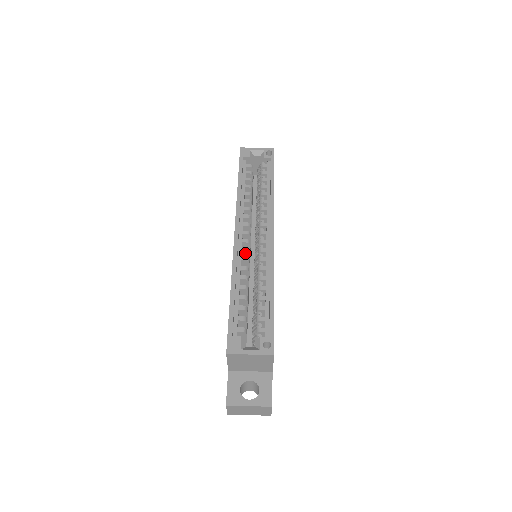
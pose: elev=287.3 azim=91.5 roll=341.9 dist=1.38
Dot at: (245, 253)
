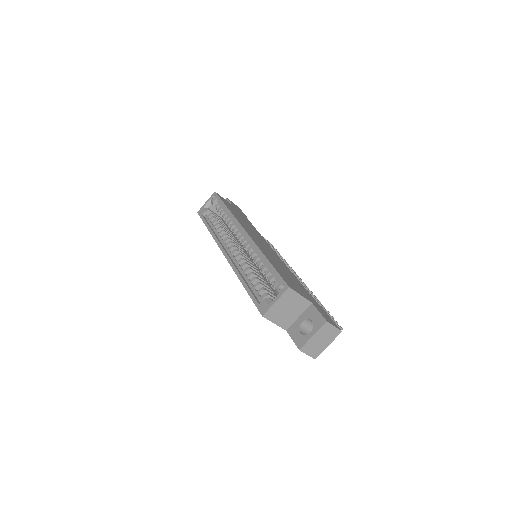
Dot at: (239, 258)
